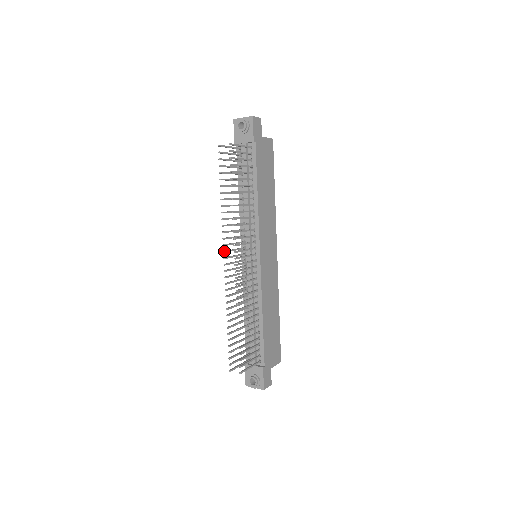
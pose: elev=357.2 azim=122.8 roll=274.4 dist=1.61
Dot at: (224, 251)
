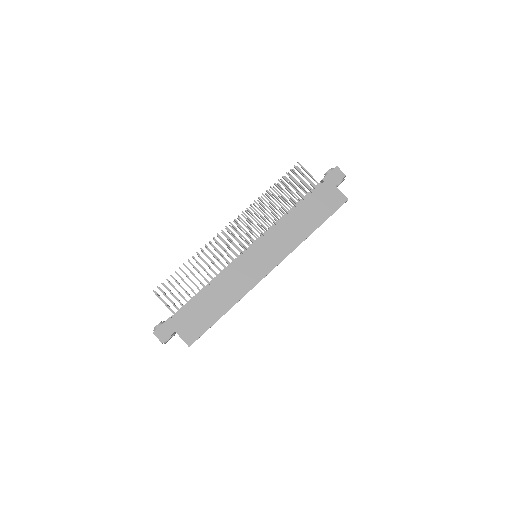
Dot at: (234, 221)
